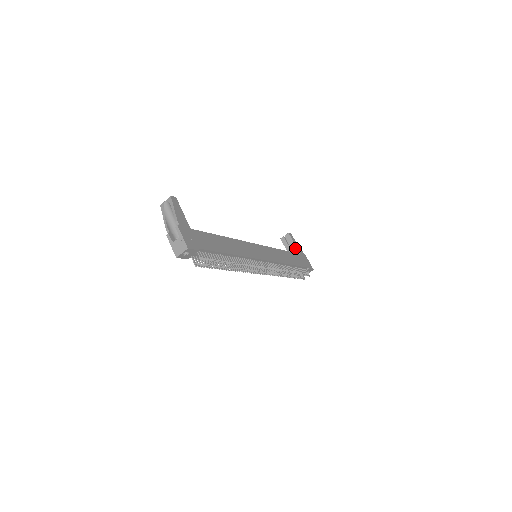
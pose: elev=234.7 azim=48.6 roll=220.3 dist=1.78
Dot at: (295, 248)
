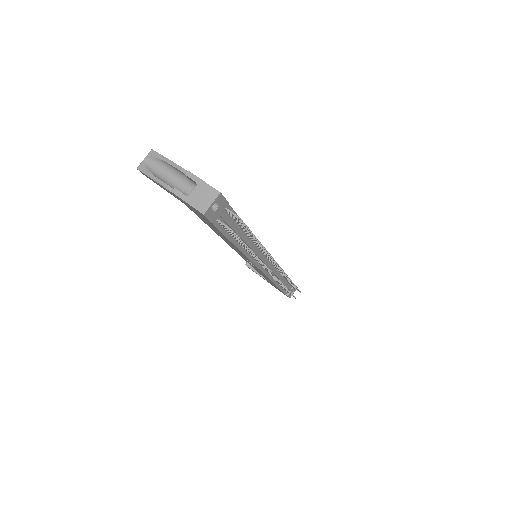
Dot at: occluded
